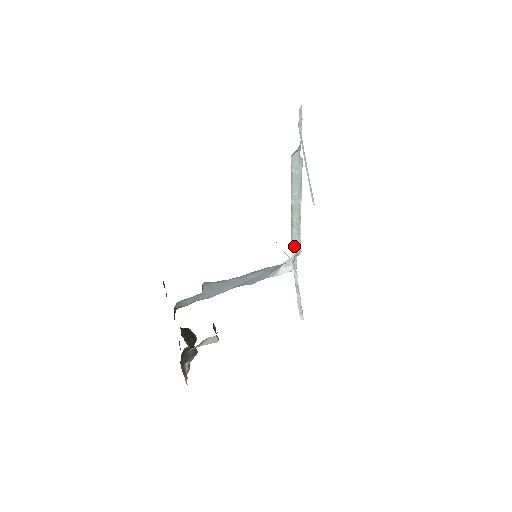
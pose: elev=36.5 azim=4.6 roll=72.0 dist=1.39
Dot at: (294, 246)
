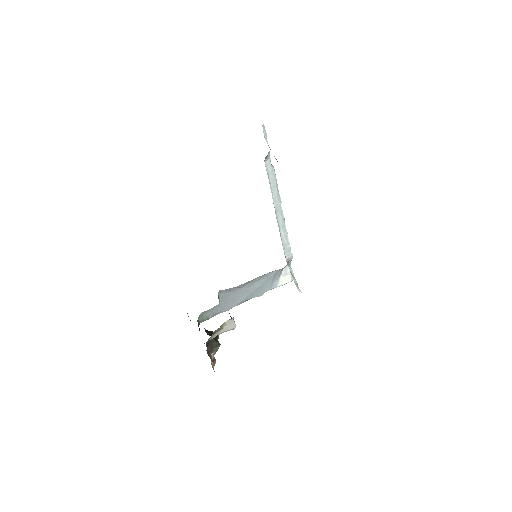
Dot at: (286, 250)
